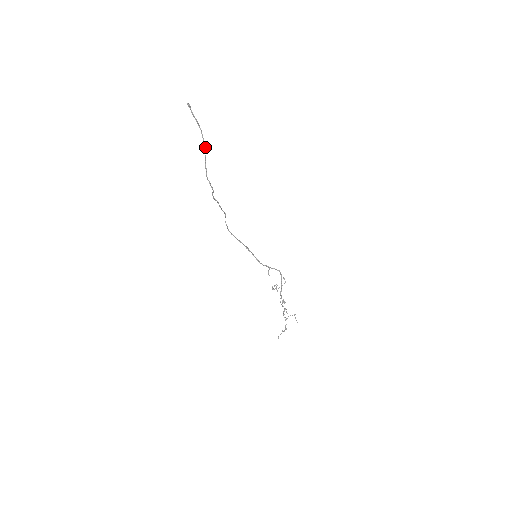
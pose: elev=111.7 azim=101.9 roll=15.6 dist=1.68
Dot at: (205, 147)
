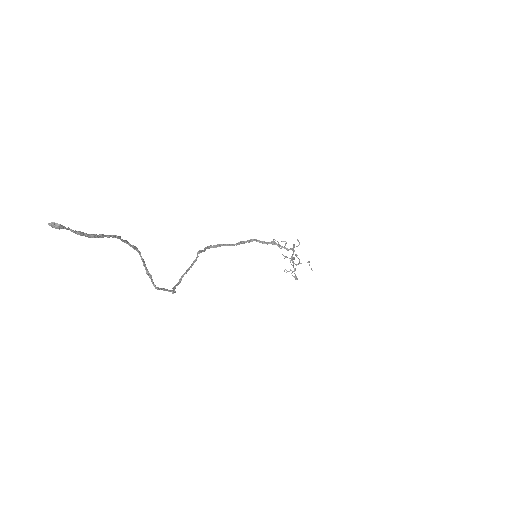
Dot at: (135, 248)
